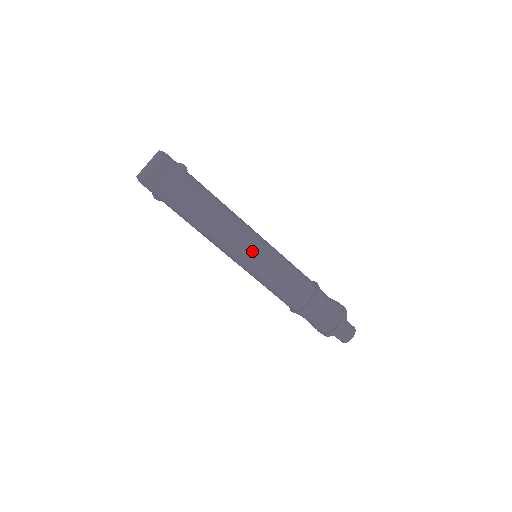
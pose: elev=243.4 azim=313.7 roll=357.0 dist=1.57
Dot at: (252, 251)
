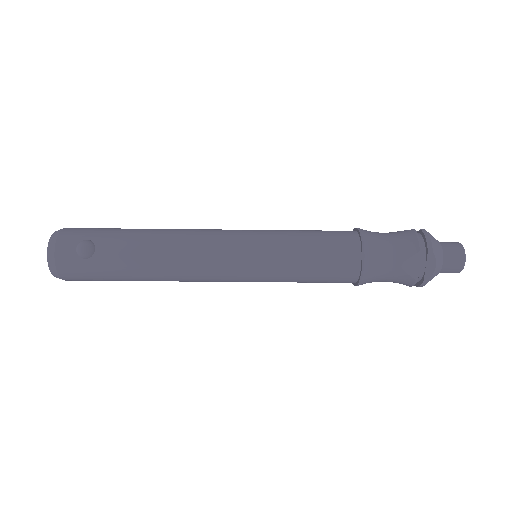
Dot at: (238, 277)
